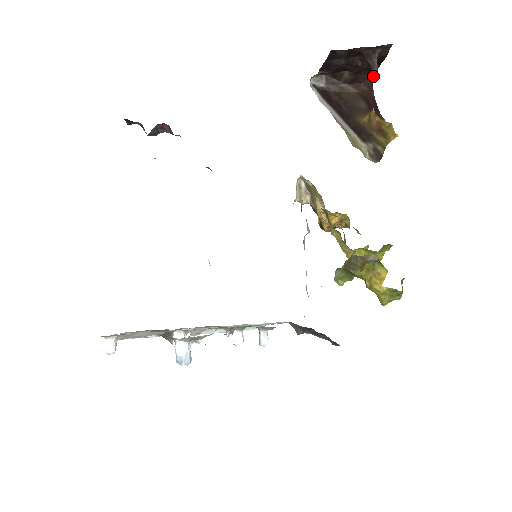
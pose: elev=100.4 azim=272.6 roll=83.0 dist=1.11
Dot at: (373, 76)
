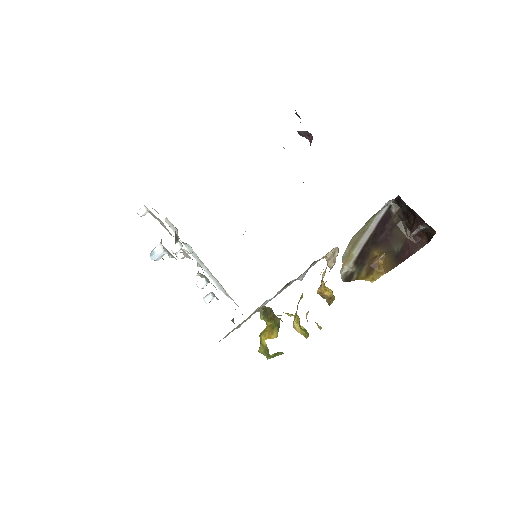
Dot at: (429, 240)
